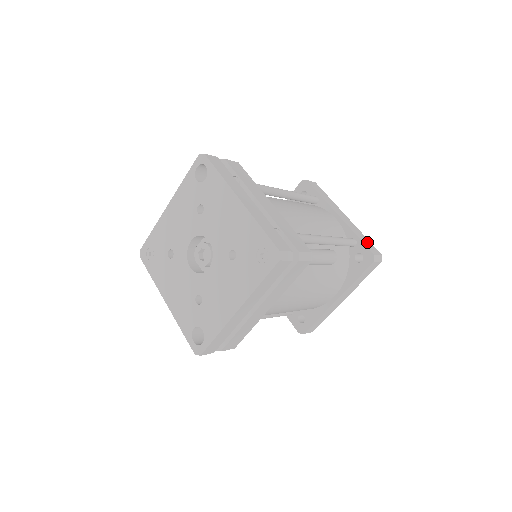
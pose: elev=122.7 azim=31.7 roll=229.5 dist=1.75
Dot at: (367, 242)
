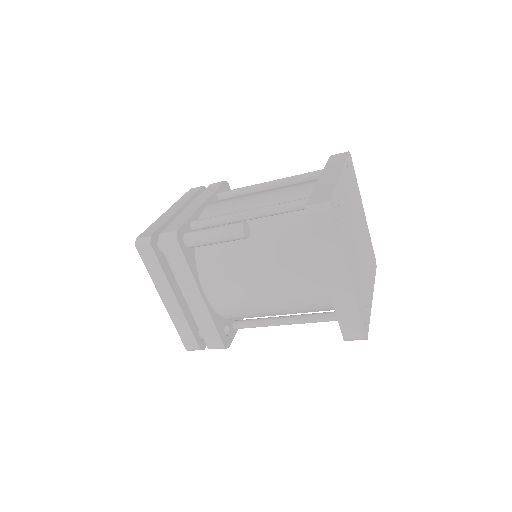
Dot at: (323, 193)
